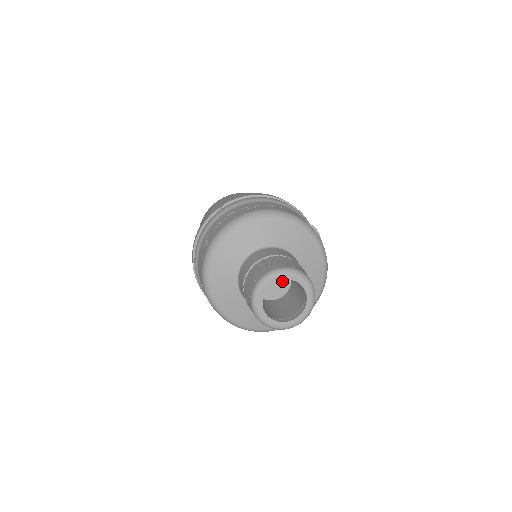
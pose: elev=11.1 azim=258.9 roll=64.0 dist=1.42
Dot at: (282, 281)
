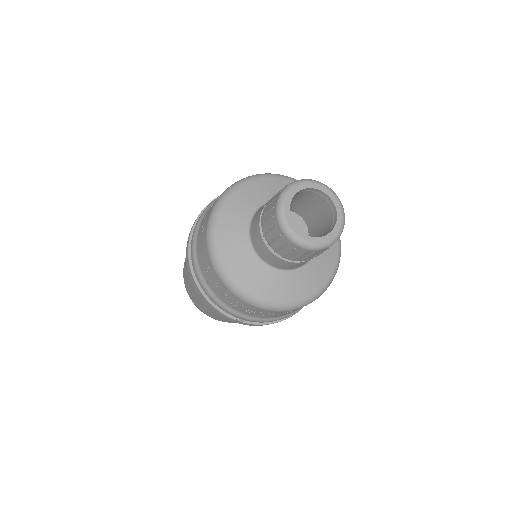
Dot at: occluded
